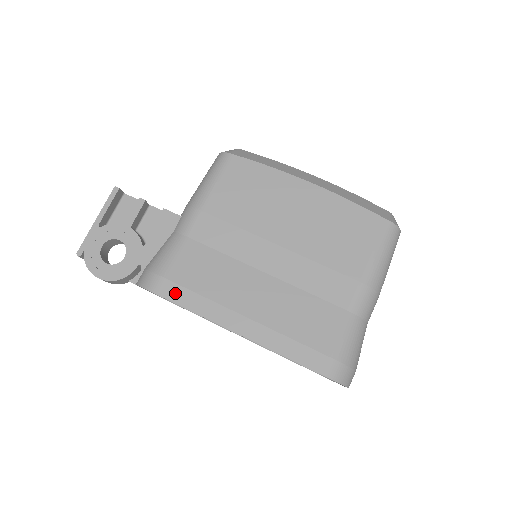
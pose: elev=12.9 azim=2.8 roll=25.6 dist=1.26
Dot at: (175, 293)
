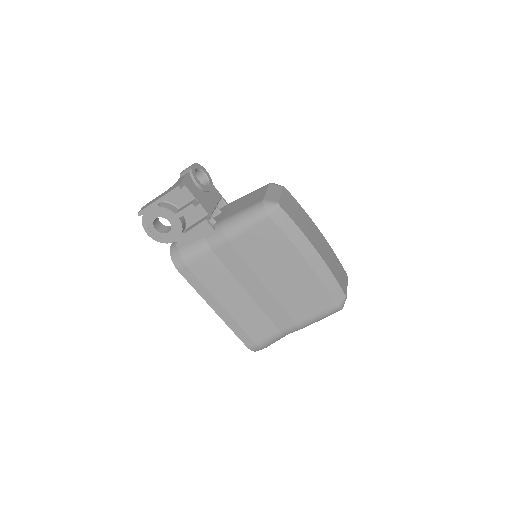
Dot at: (190, 277)
